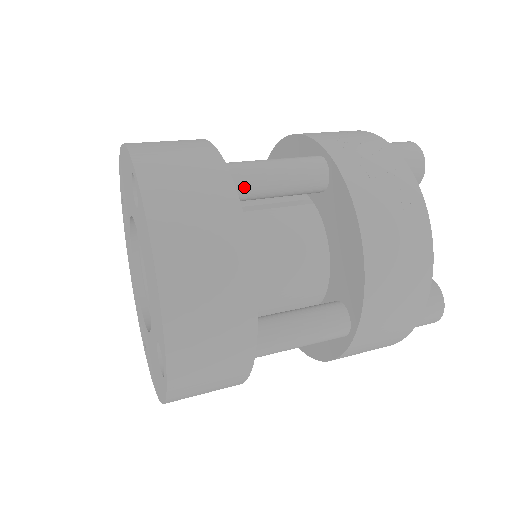
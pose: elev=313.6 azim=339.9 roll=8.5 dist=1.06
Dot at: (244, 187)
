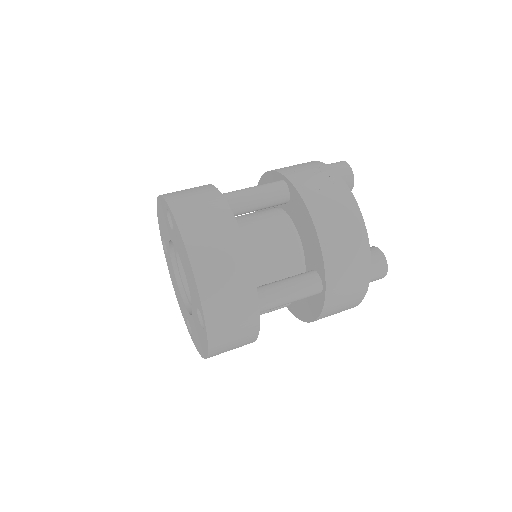
Dot at: (235, 206)
